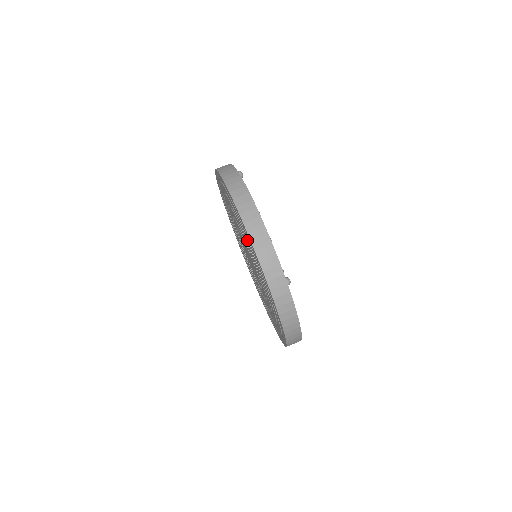
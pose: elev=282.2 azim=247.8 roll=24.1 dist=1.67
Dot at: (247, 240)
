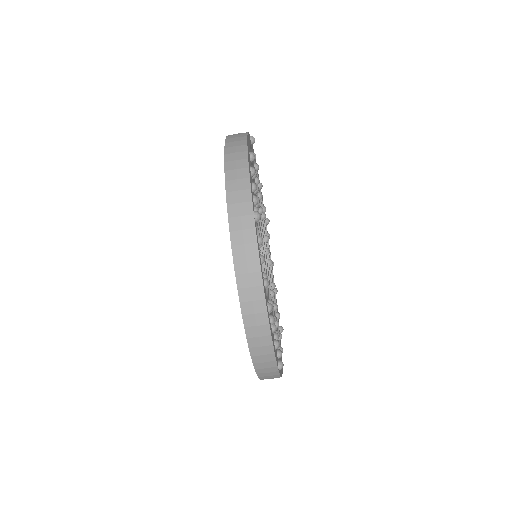
Dot at: occluded
